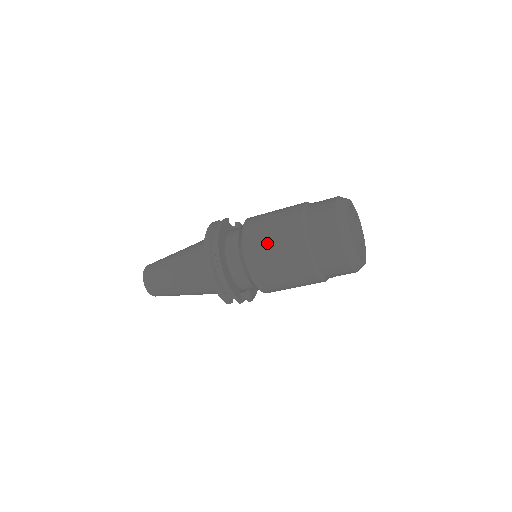
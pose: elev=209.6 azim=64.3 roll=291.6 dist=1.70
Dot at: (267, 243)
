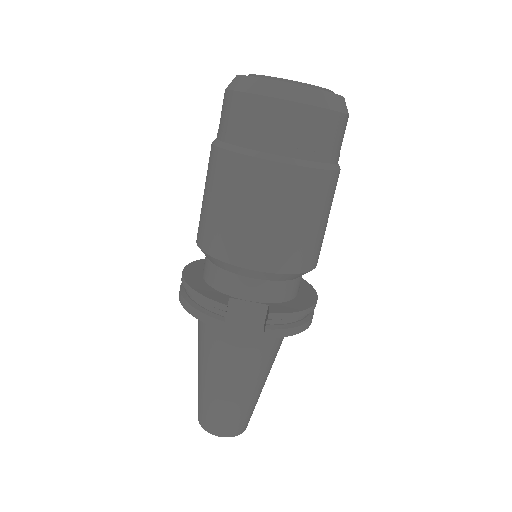
Dot at: occluded
